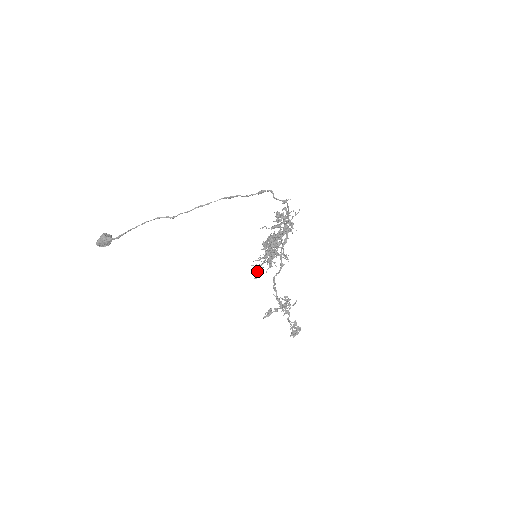
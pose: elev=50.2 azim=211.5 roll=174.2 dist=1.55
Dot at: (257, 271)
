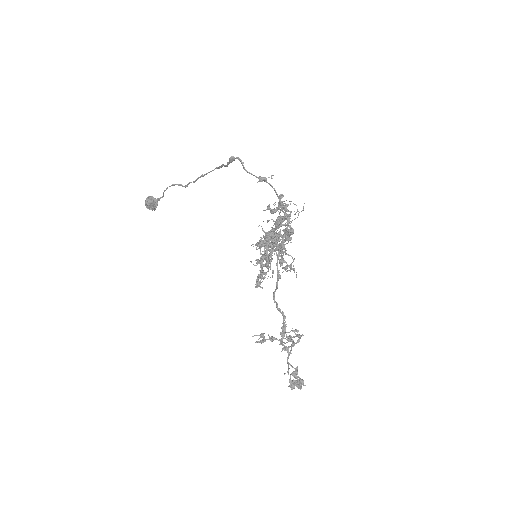
Dot at: (258, 277)
